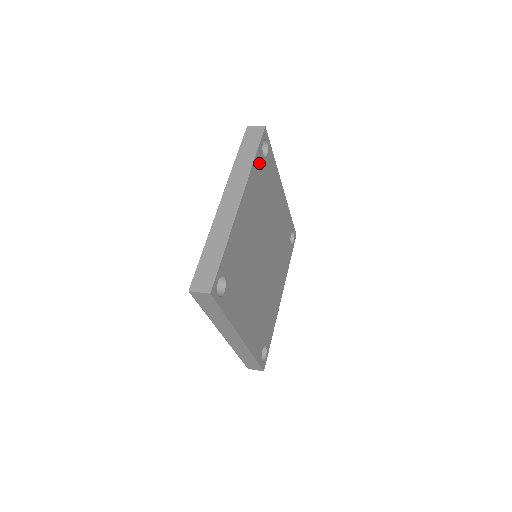
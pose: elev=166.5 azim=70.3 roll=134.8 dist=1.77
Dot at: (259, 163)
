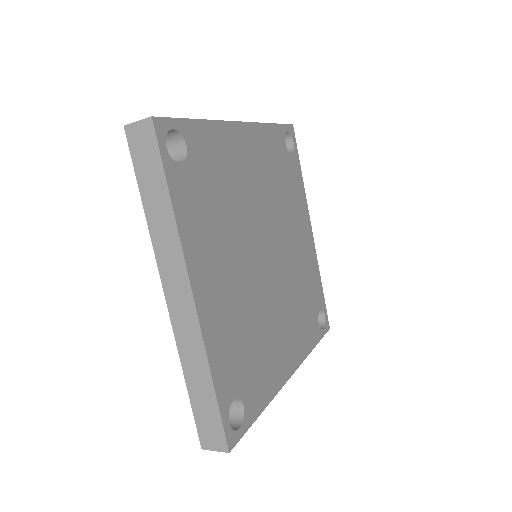
Dot at: (278, 140)
